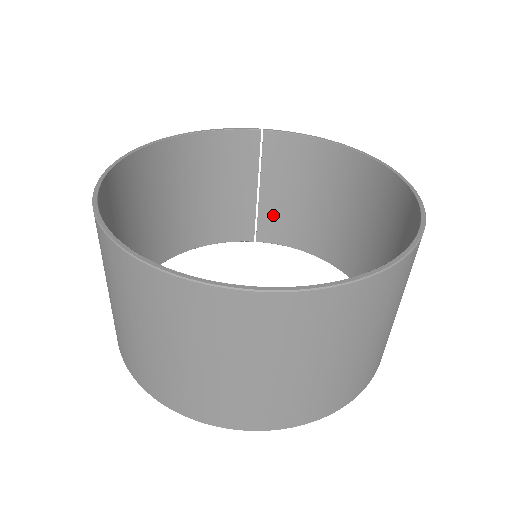
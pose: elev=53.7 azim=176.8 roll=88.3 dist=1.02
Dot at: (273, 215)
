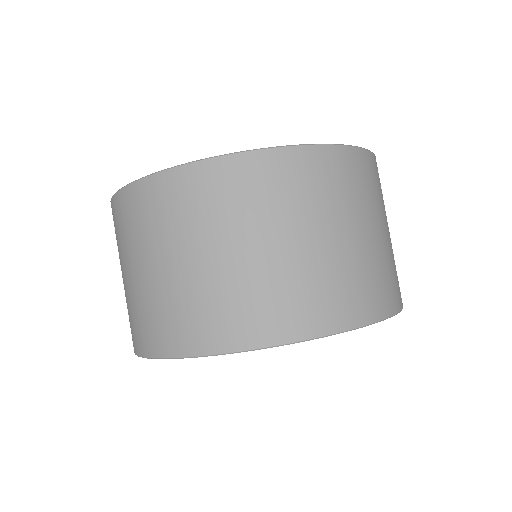
Dot at: occluded
